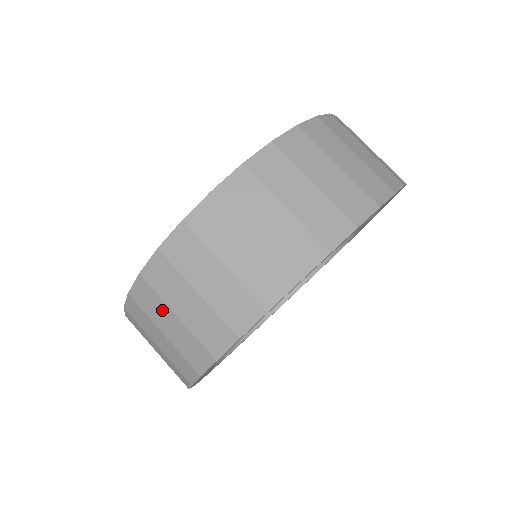
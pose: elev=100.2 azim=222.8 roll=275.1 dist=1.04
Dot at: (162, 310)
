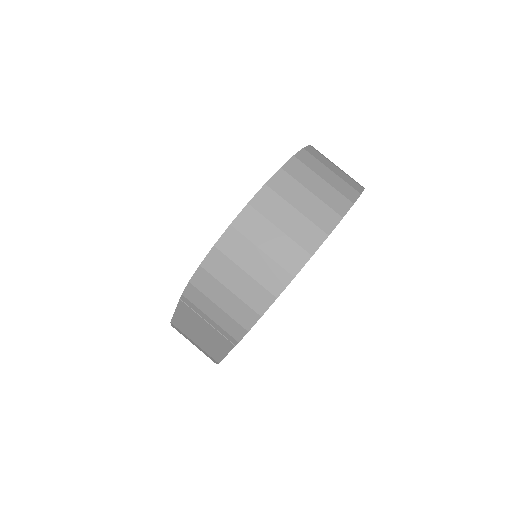
Dot at: (231, 270)
